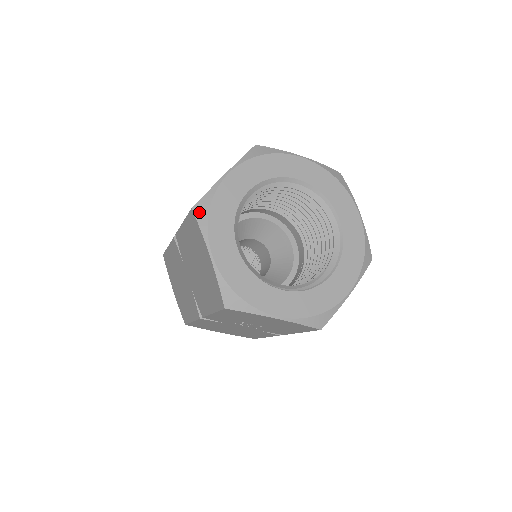
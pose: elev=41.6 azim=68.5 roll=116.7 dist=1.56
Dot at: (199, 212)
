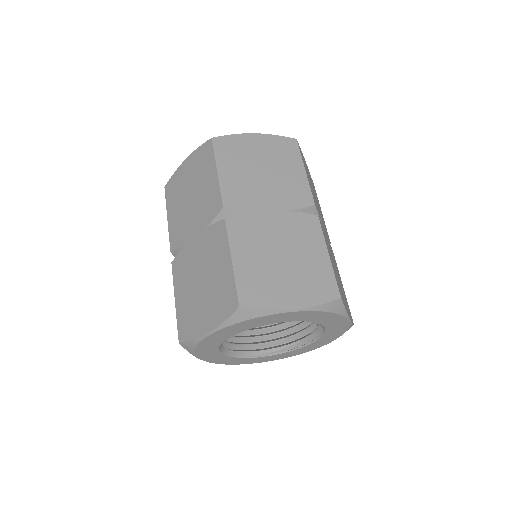
Dot at: (186, 347)
